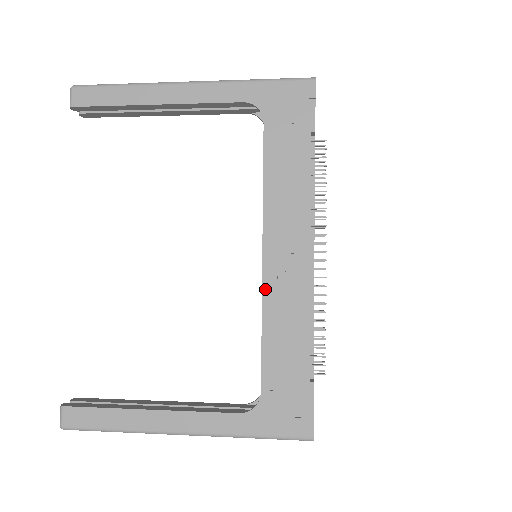
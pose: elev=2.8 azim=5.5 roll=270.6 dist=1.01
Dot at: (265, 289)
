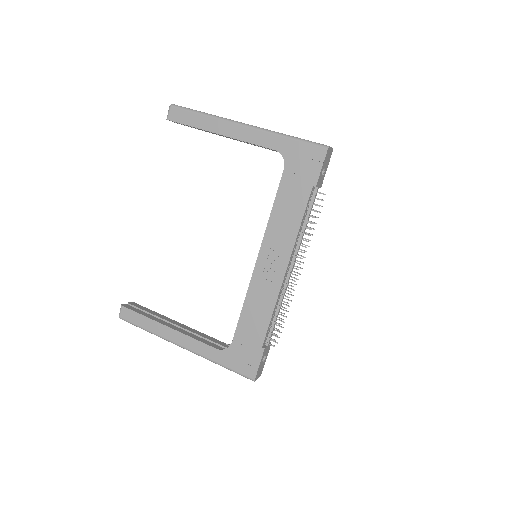
Dot at: (252, 281)
